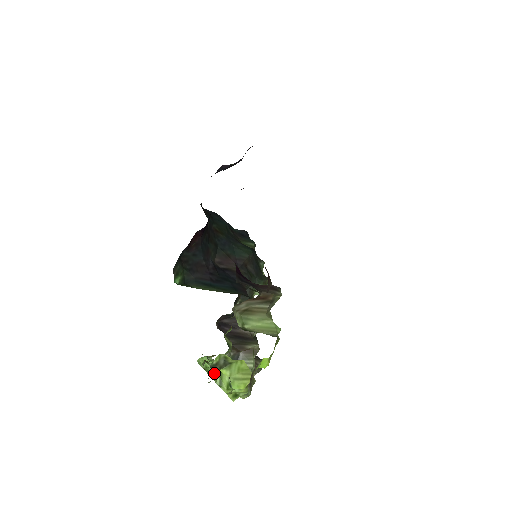
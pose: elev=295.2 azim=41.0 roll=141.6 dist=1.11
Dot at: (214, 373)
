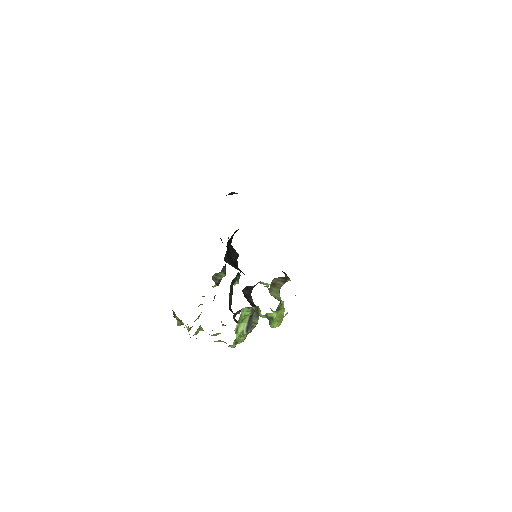
Dot at: (270, 313)
